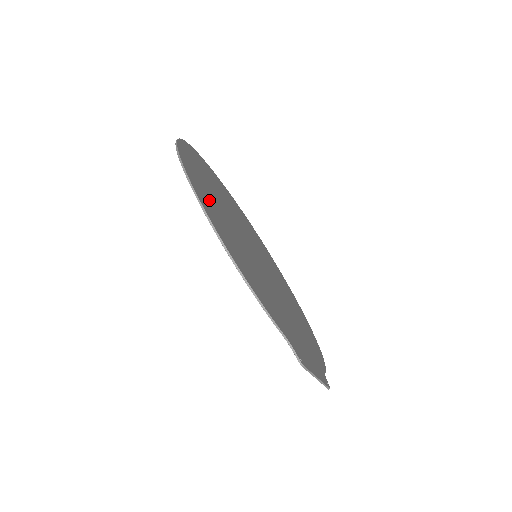
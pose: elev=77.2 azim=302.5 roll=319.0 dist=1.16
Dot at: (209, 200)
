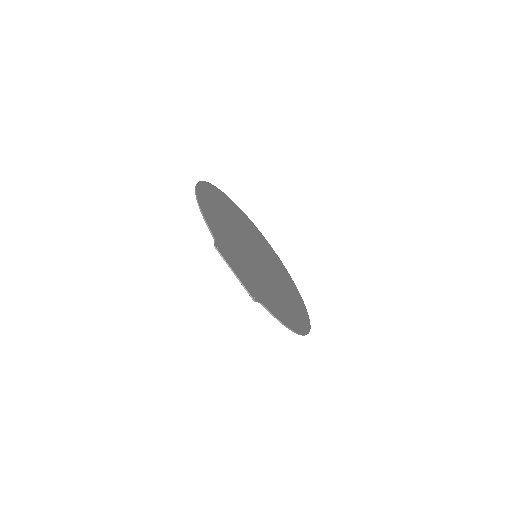
Dot at: (216, 201)
